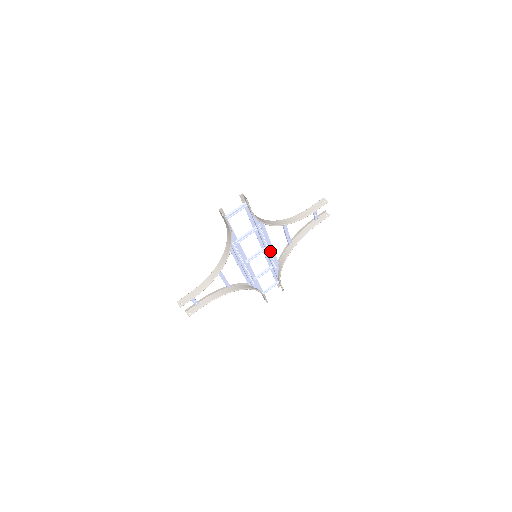
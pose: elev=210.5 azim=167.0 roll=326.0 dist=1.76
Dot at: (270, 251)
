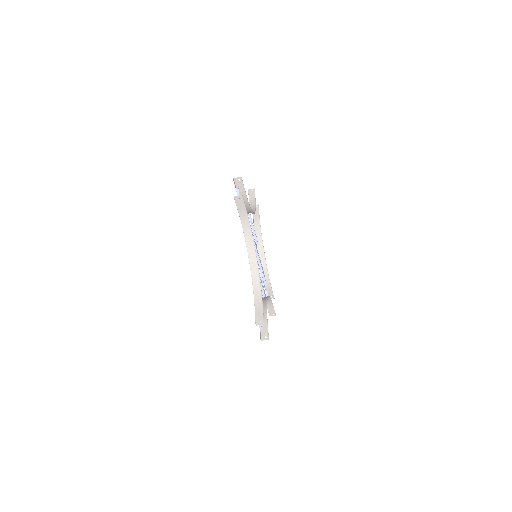
Dot at: (257, 250)
